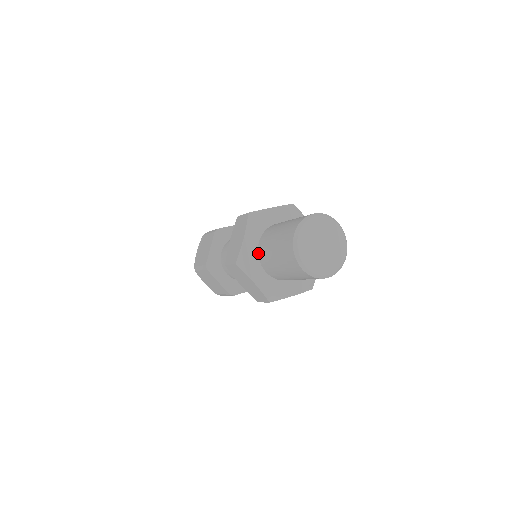
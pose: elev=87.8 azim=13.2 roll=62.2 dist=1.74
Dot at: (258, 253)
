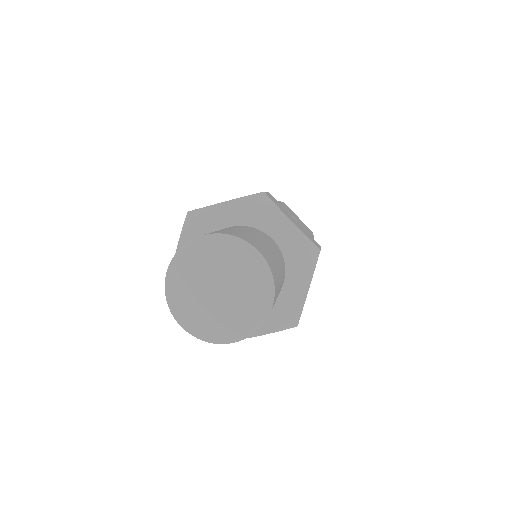
Dot at: occluded
